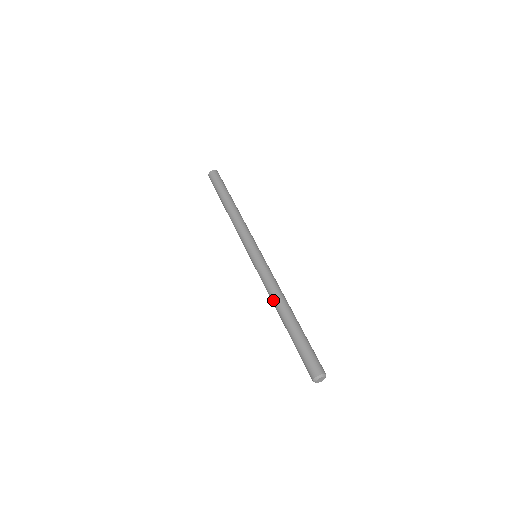
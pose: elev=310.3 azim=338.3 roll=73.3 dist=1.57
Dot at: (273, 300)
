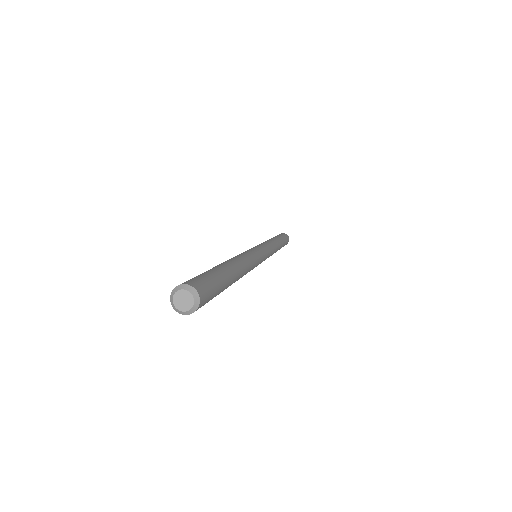
Dot at: occluded
